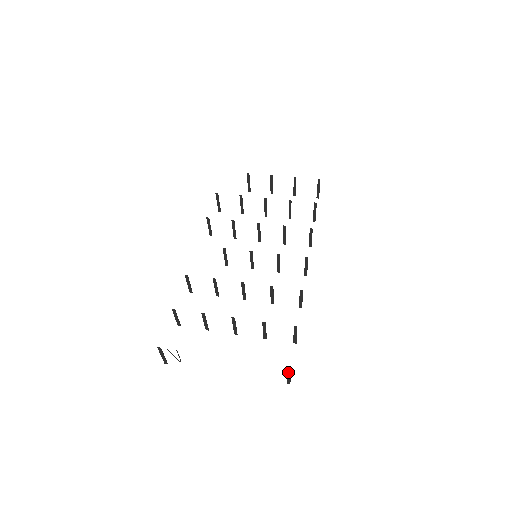
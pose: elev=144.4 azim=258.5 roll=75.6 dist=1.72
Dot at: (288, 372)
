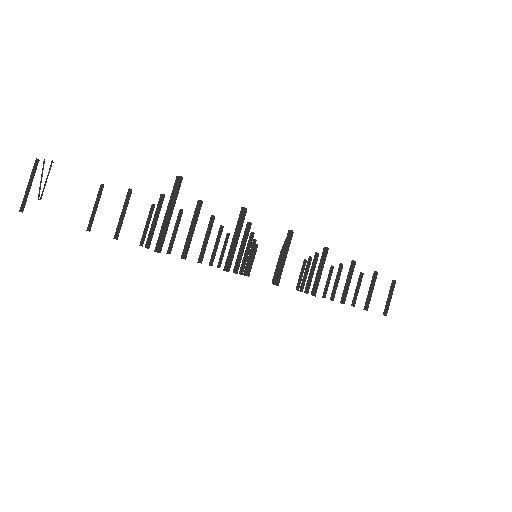
Dot at: (173, 194)
